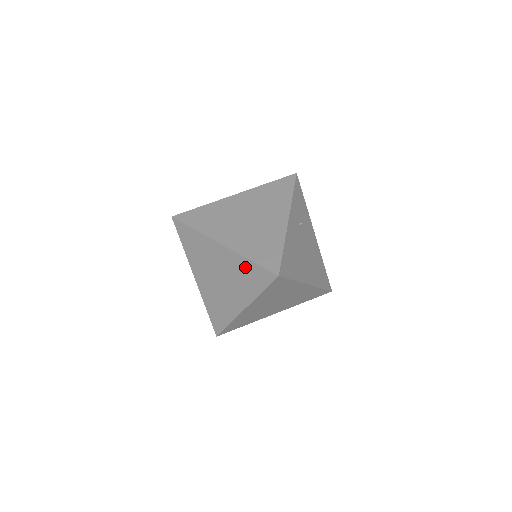
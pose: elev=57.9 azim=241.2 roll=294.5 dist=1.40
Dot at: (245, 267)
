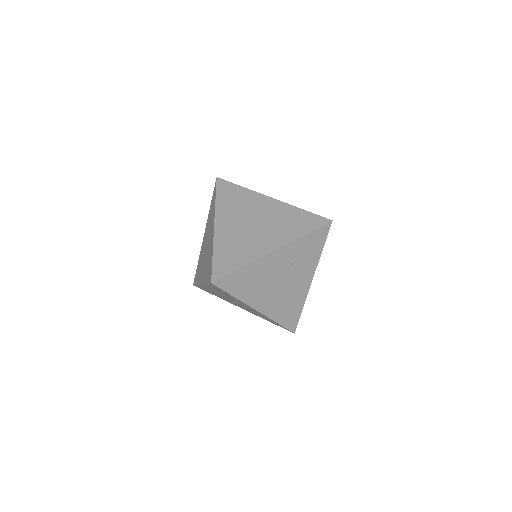
Dot at: (210, 256)
